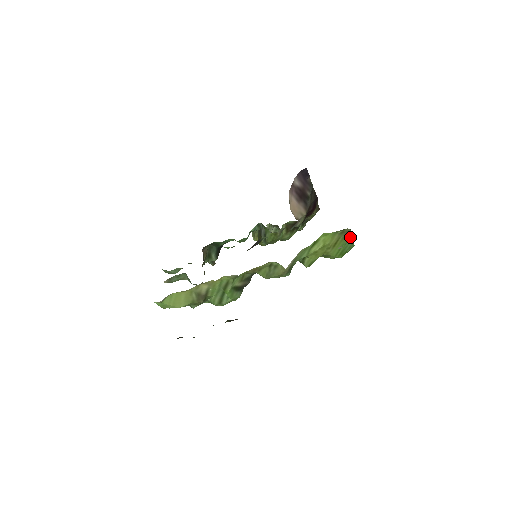
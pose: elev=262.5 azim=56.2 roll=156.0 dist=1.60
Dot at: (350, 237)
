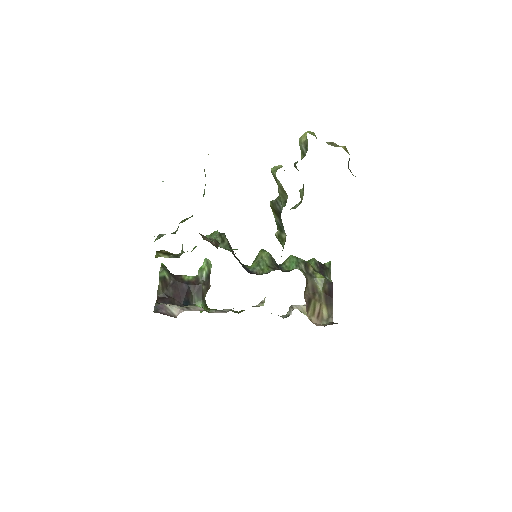
Dot at: occluded
